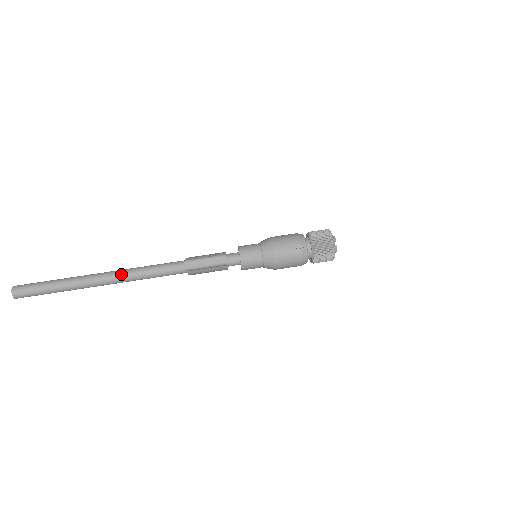
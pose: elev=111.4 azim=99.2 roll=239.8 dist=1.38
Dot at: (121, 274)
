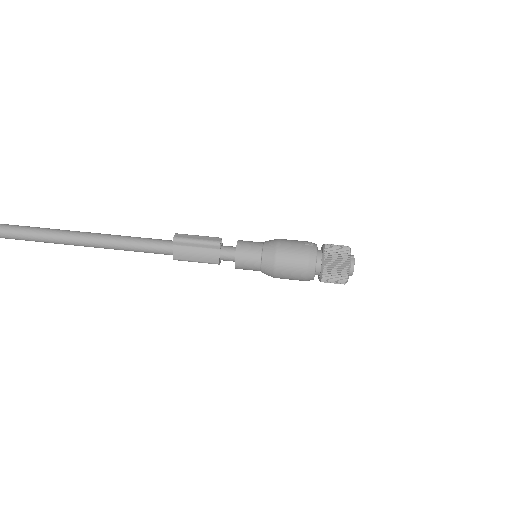
Dot at: (103, 234)
